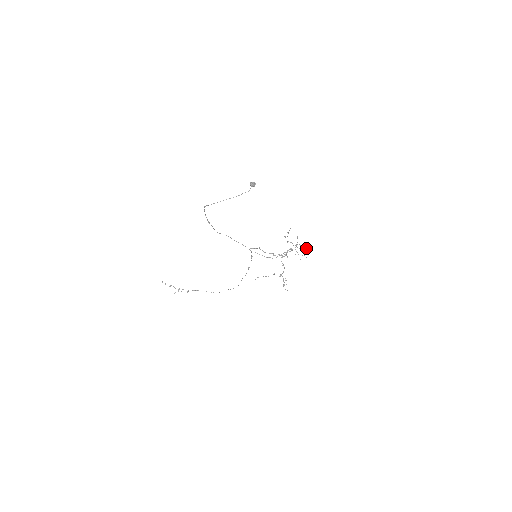
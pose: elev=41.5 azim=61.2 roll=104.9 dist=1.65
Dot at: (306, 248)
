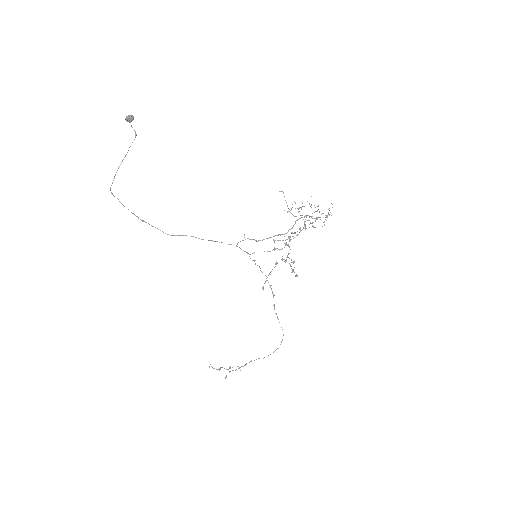
Dot at: occluded
